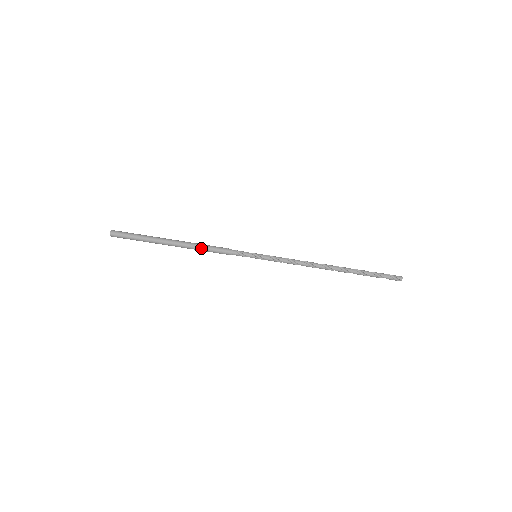
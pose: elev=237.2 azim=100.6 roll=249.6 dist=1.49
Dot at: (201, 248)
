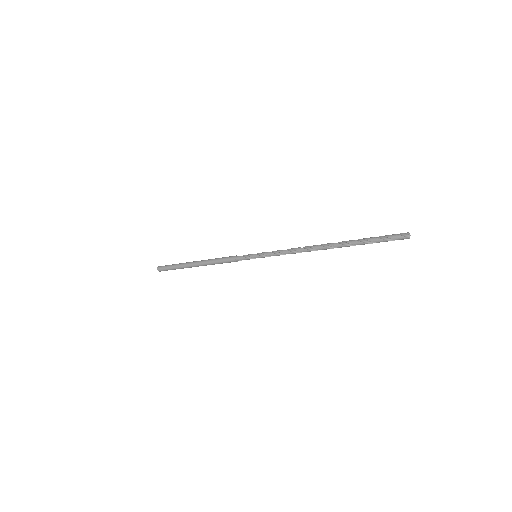
Dot at: occluded
